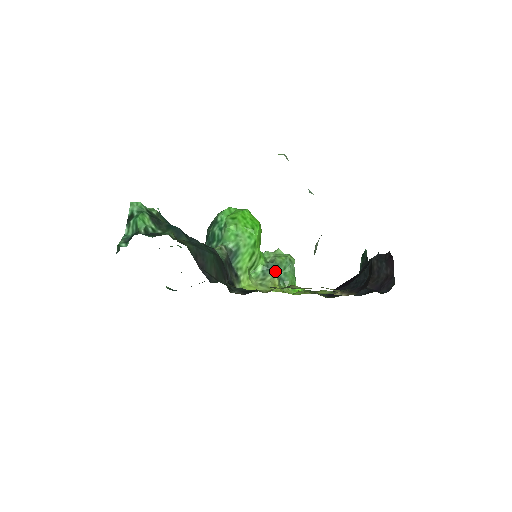
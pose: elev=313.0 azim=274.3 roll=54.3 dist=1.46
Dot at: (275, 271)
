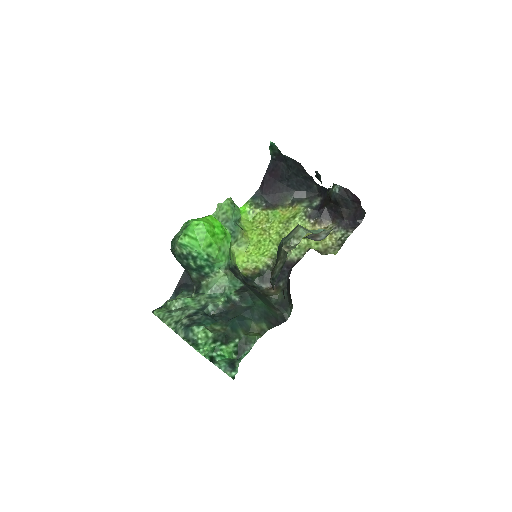
Dot at: (237, 227)
